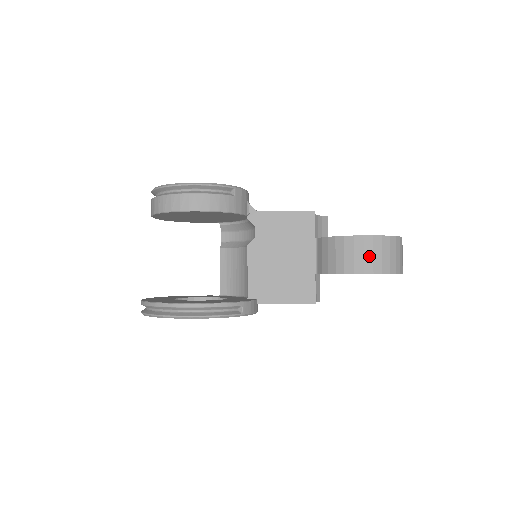
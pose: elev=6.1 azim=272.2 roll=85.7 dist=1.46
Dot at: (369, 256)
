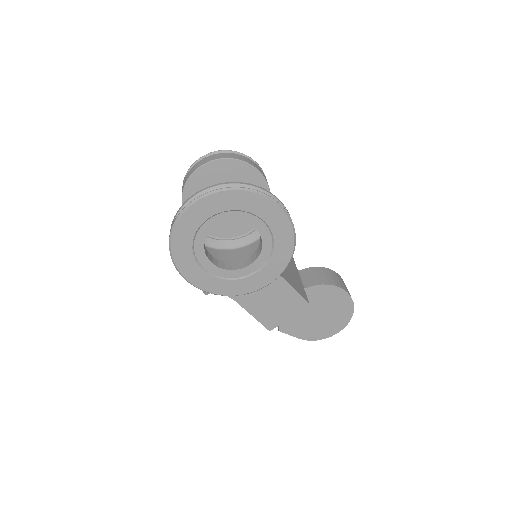
Dot at: (345, 286)
